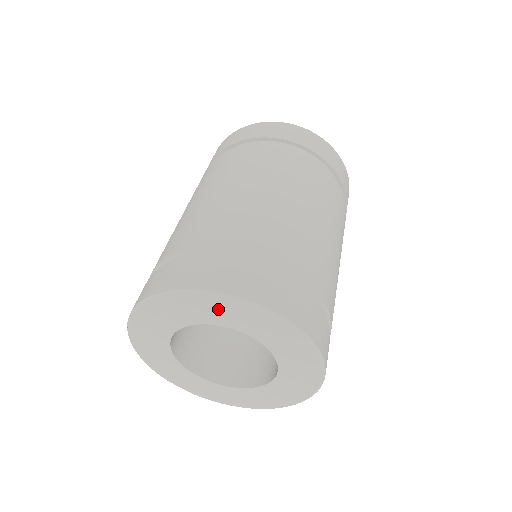
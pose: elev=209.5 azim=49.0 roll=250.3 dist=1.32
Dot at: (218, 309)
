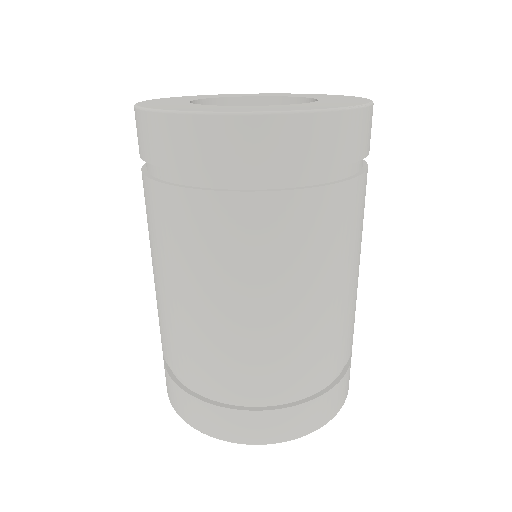
Dot at: occluded
